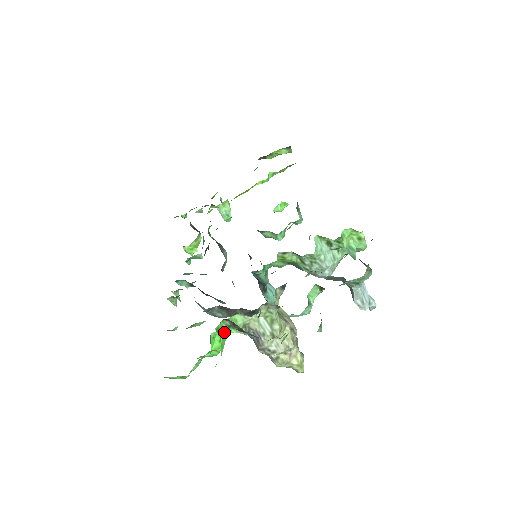
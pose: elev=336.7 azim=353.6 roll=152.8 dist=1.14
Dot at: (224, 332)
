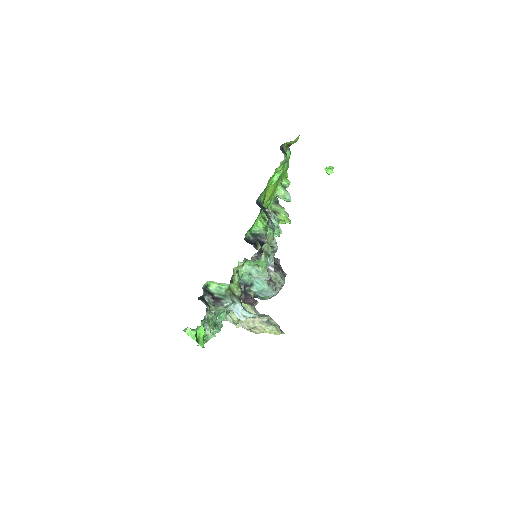
Dot at: (191, 332)
